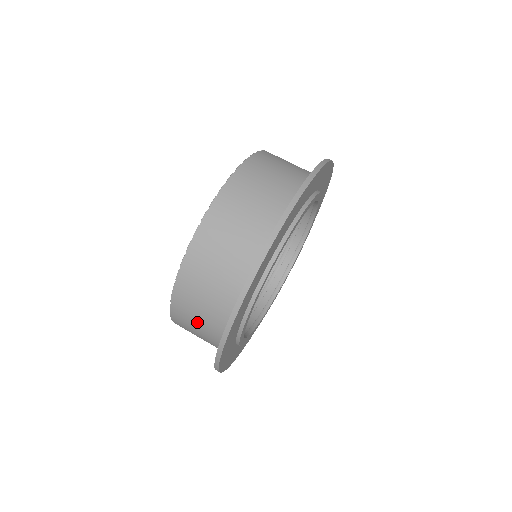
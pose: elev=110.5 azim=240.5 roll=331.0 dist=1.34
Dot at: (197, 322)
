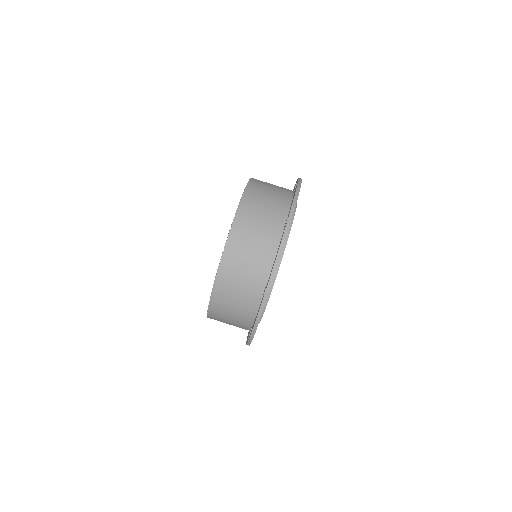
Dot at: occluded
